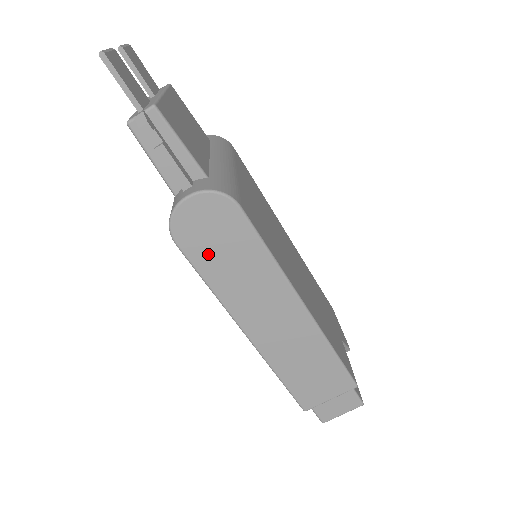
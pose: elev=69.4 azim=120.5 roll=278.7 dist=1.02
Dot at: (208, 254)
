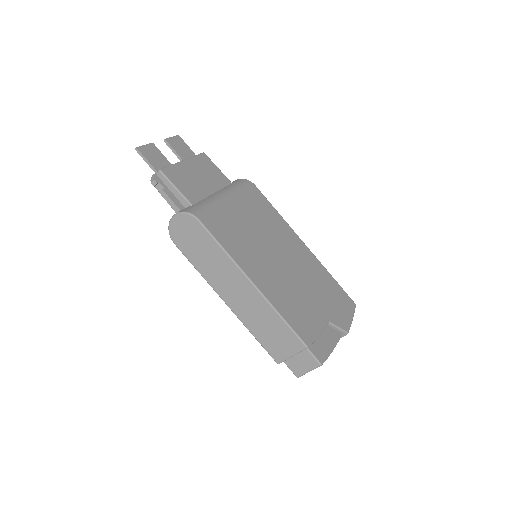
Dot at: (191, 249)
